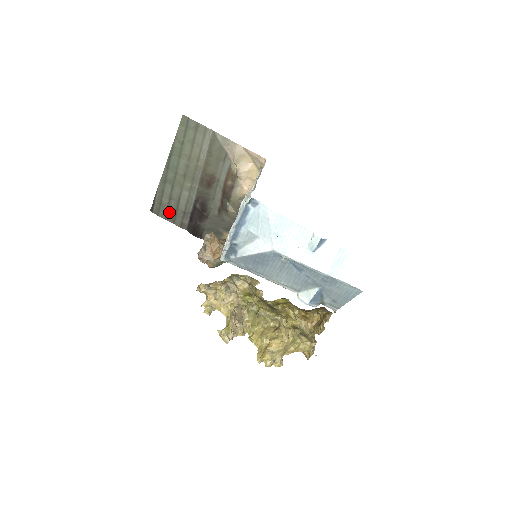
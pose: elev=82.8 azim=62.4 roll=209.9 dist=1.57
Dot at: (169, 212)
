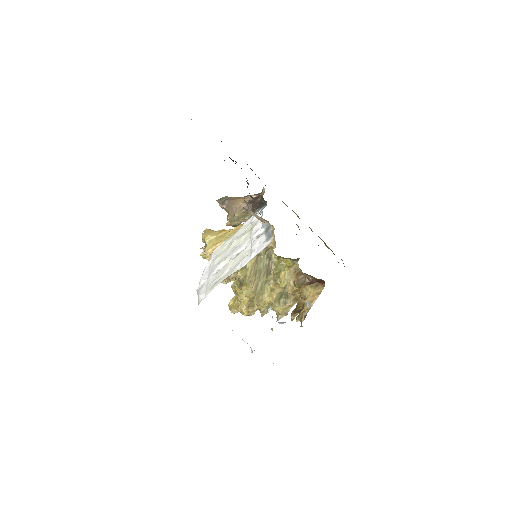
Dot at: occluded
